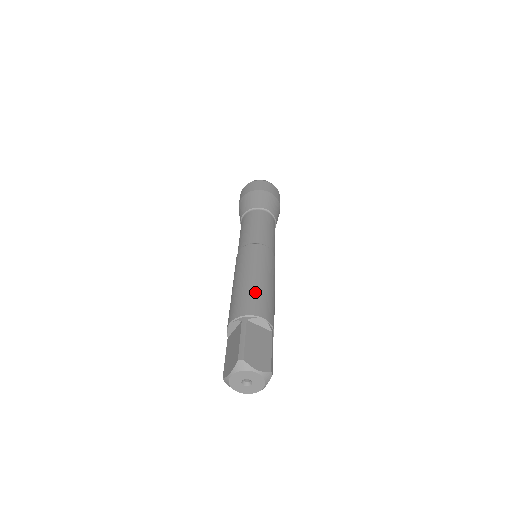
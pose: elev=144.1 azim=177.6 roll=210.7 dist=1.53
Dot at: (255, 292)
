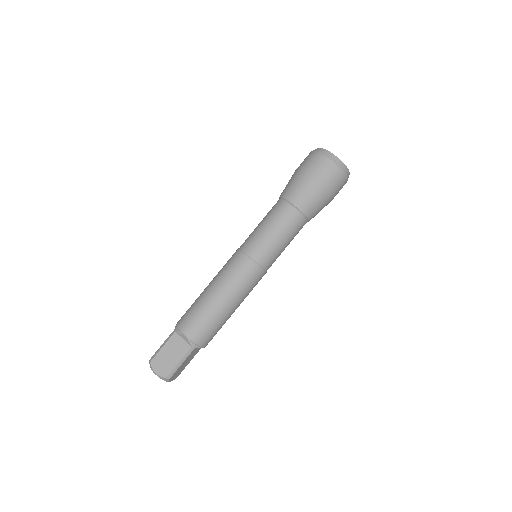
Dot at: (197, 309)
